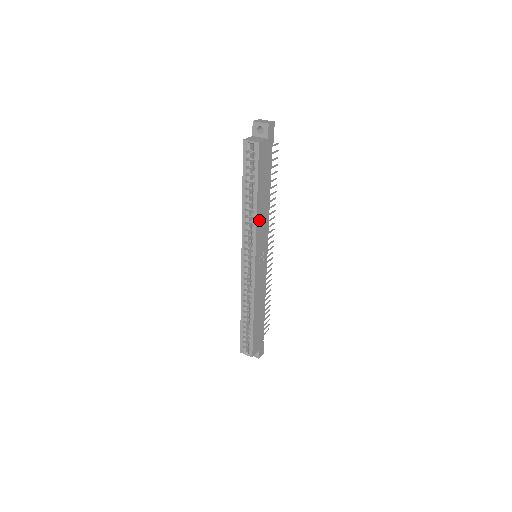
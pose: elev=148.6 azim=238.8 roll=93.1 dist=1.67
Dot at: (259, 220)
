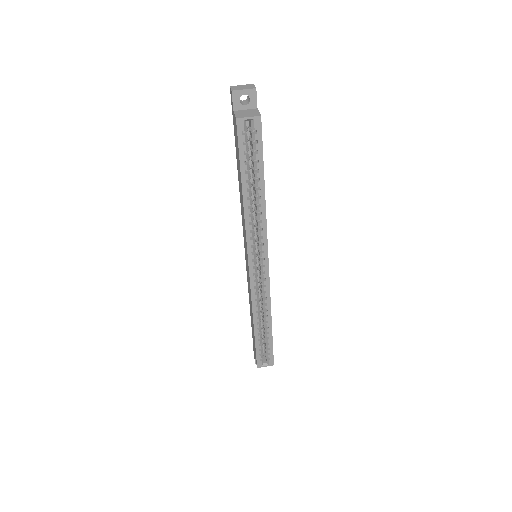
Dot at: occluded
